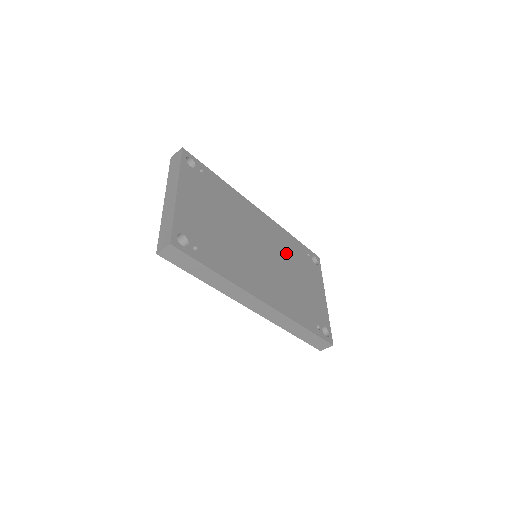
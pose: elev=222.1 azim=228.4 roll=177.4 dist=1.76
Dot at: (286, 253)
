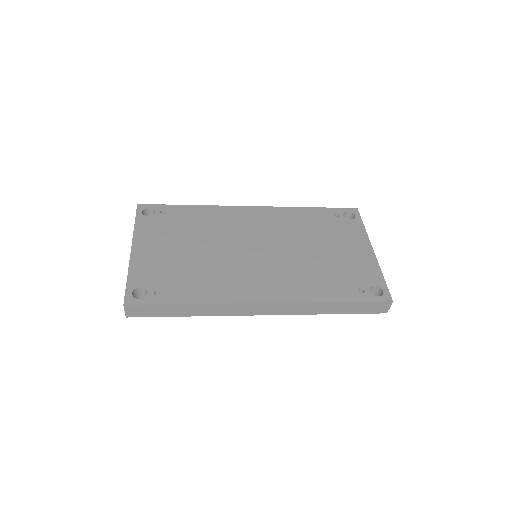
Dot at: (297, 232)
